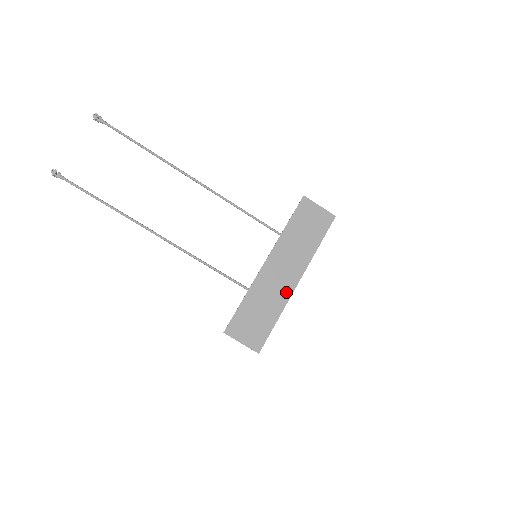
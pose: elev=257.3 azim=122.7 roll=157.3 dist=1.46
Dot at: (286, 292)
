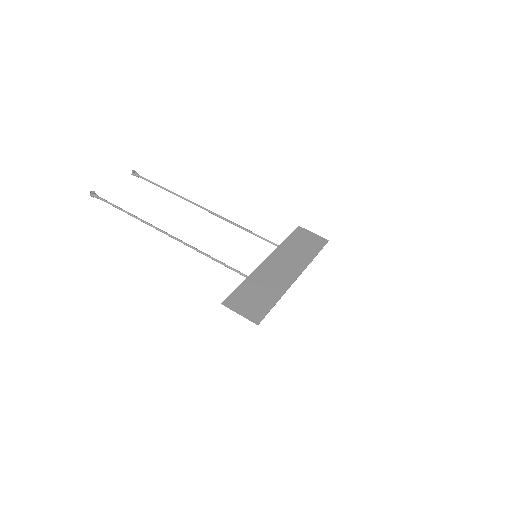
Dot at: (286, 282)
